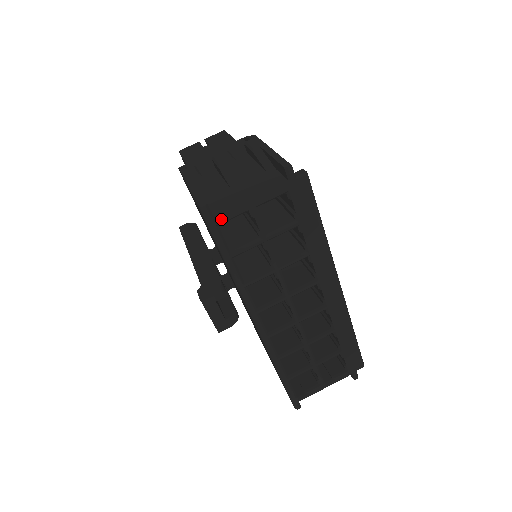
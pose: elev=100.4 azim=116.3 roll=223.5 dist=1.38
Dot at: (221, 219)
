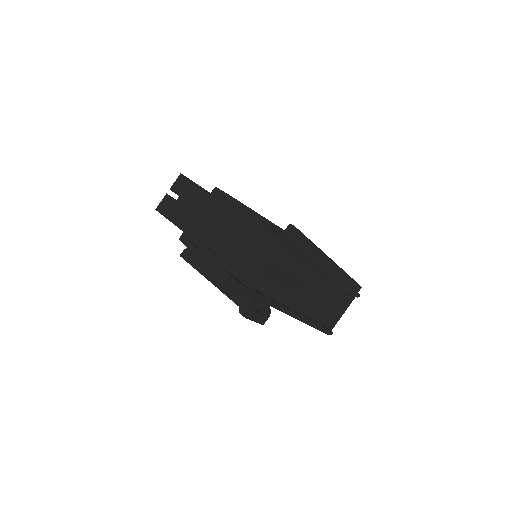
Dot at: (256, 288)
